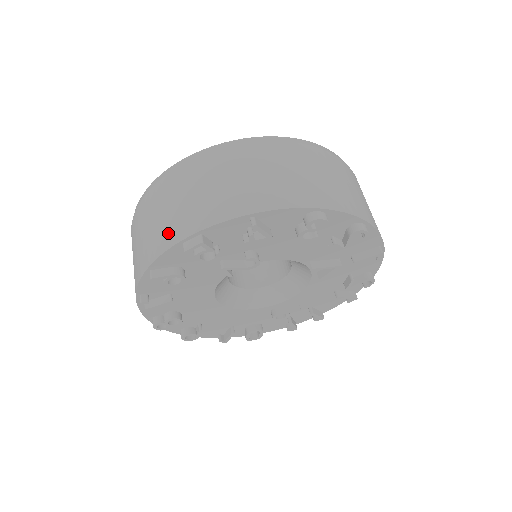
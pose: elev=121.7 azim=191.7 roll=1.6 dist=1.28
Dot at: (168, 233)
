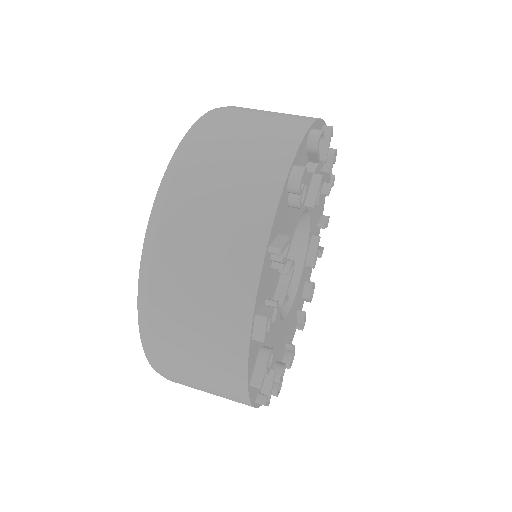
Dot at: (227, 350)
